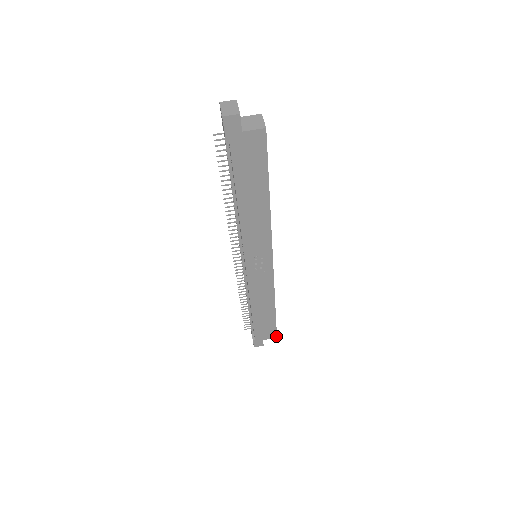
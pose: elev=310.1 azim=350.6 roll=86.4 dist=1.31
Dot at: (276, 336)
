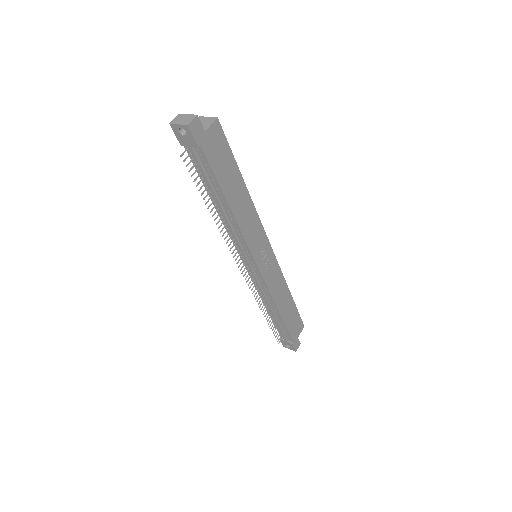
Dot at: (303, 325)
